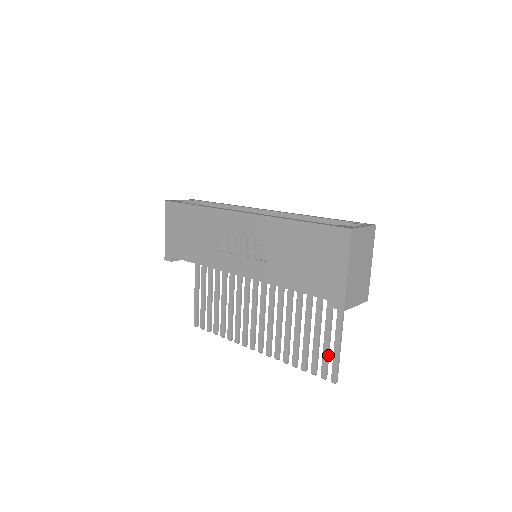
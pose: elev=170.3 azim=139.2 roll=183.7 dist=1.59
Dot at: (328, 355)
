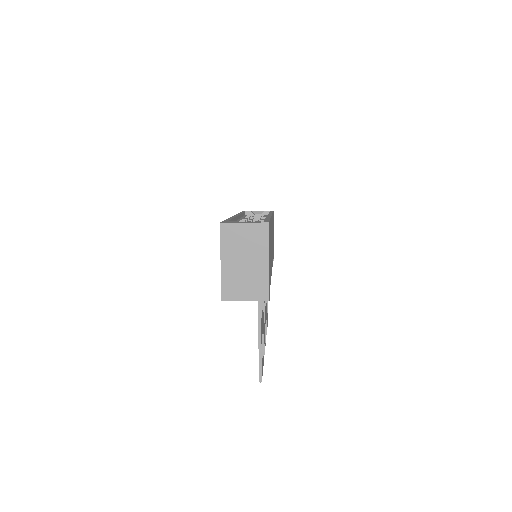
Dot at: occluded
